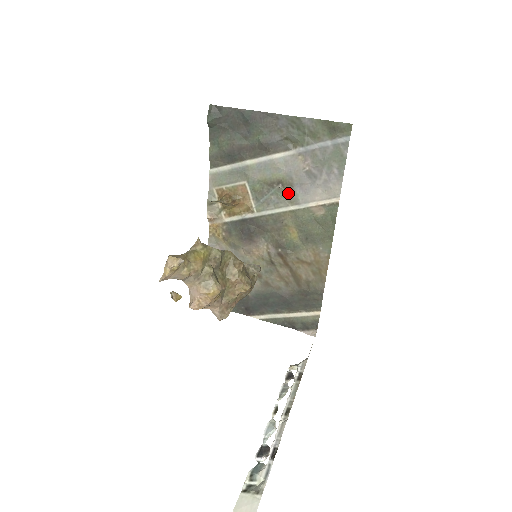
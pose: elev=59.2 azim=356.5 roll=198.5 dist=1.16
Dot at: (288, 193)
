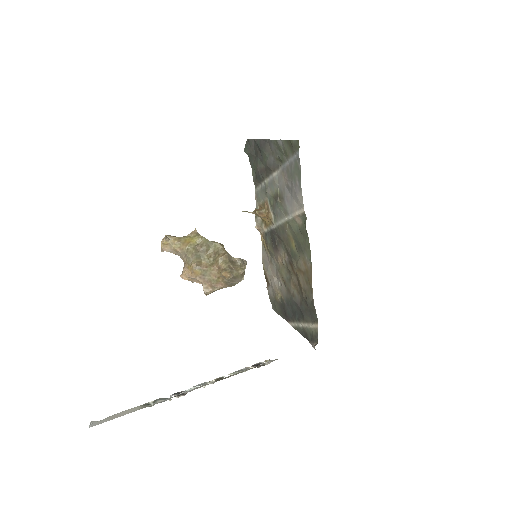
Dot at: (283, 205)
